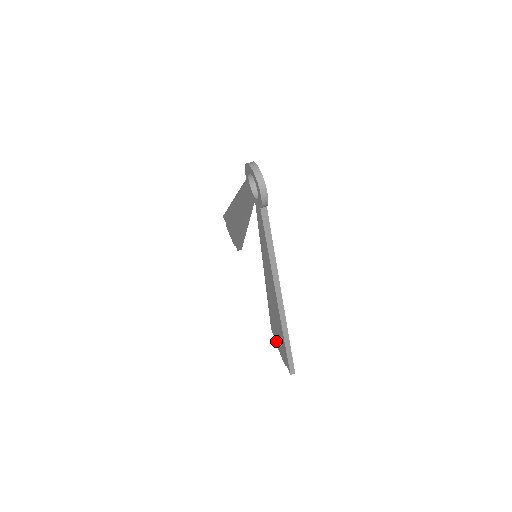
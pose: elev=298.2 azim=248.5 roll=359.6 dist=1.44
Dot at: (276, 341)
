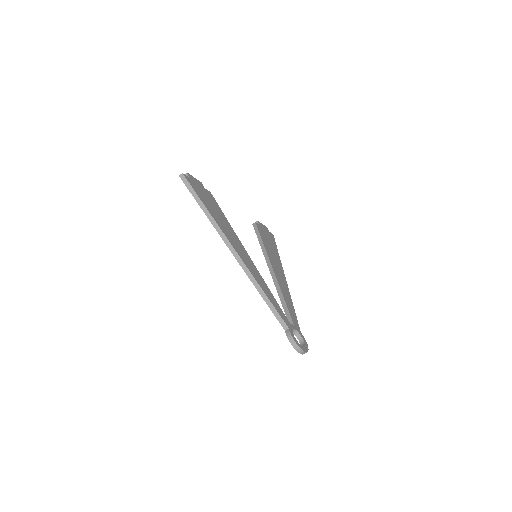
Dot at: occluded
